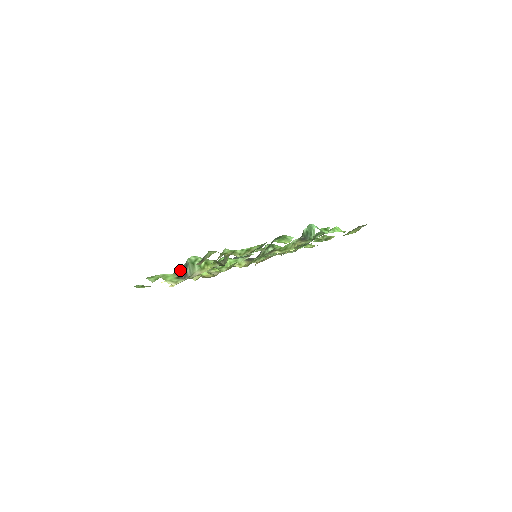
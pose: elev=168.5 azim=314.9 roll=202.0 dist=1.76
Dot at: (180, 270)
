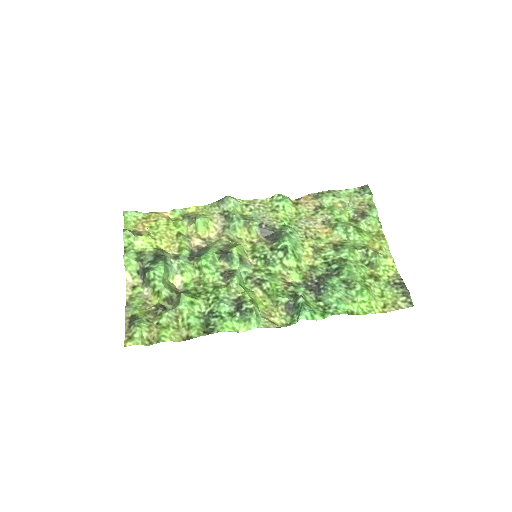
Dot at: (143, 266)
